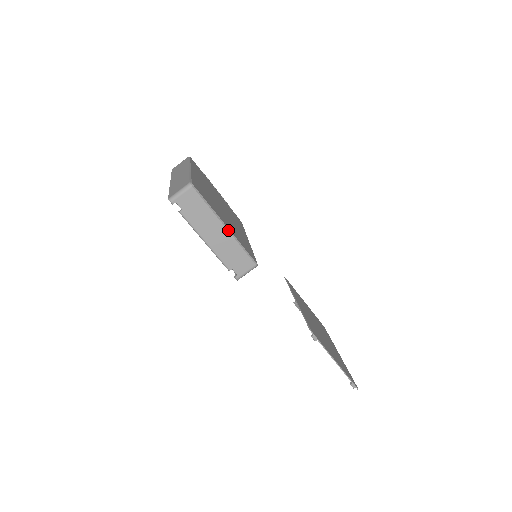
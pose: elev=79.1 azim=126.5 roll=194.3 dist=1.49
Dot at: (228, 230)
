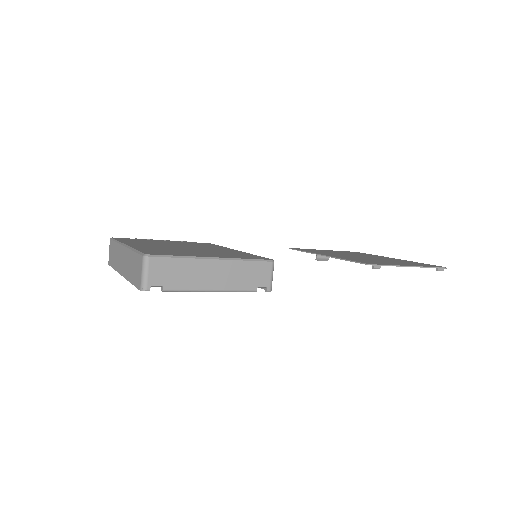
Dot at: (219, 259)
